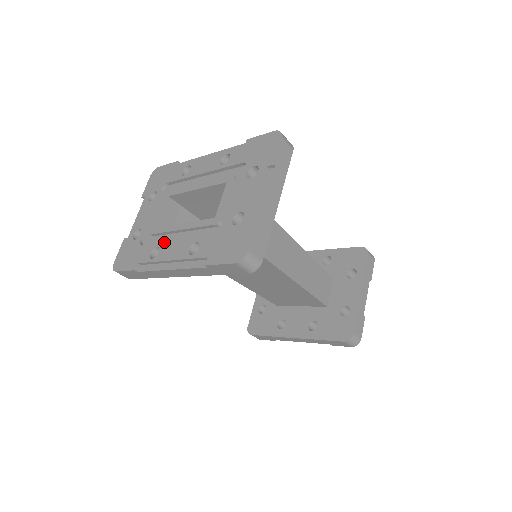
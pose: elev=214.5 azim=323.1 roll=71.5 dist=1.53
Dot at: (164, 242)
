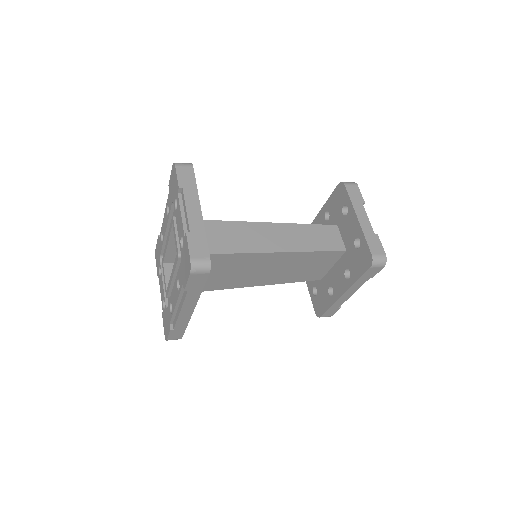
Dot at: (171, 296)
